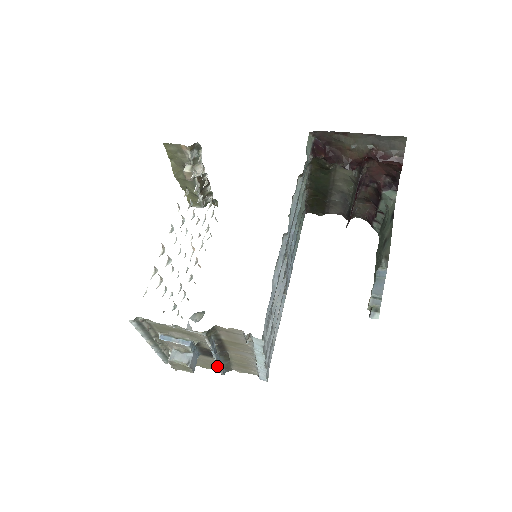
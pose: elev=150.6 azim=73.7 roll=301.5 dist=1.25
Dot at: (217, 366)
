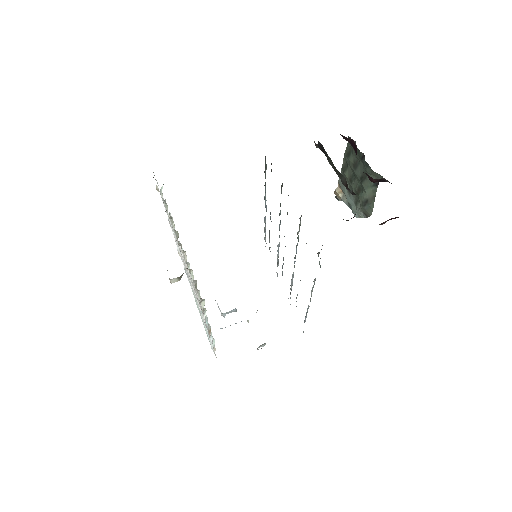
Dot at: occluded
